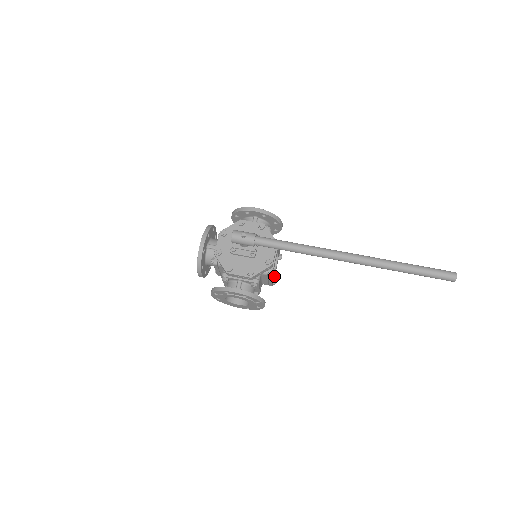
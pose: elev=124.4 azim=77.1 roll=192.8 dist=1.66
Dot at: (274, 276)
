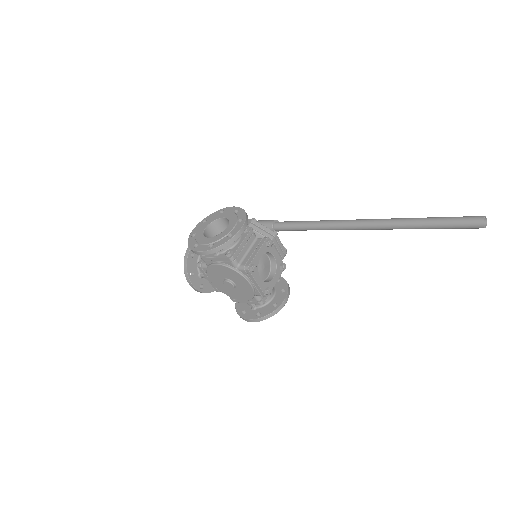
Dot at: (255, 274)
